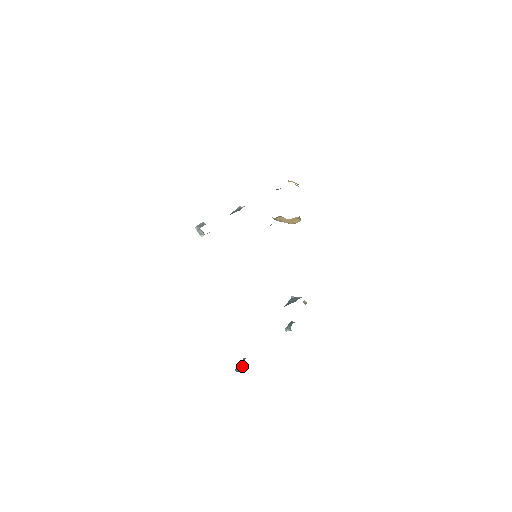
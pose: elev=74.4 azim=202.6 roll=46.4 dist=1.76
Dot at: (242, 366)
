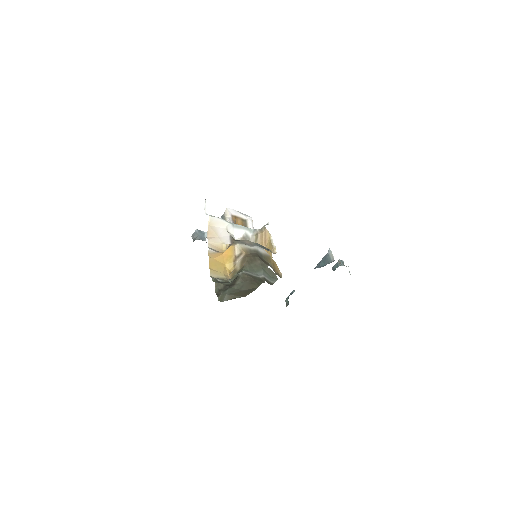
Dot at: (288, 302)
